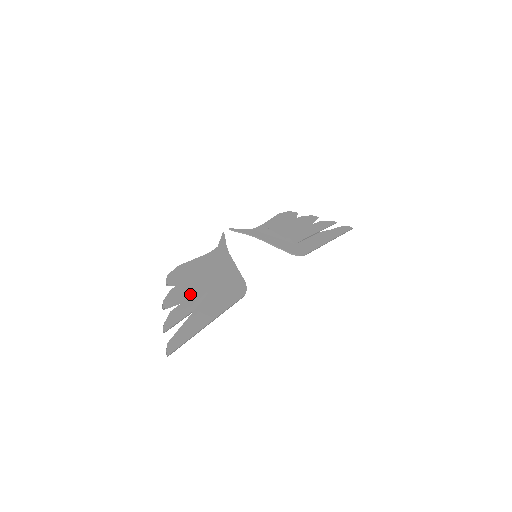
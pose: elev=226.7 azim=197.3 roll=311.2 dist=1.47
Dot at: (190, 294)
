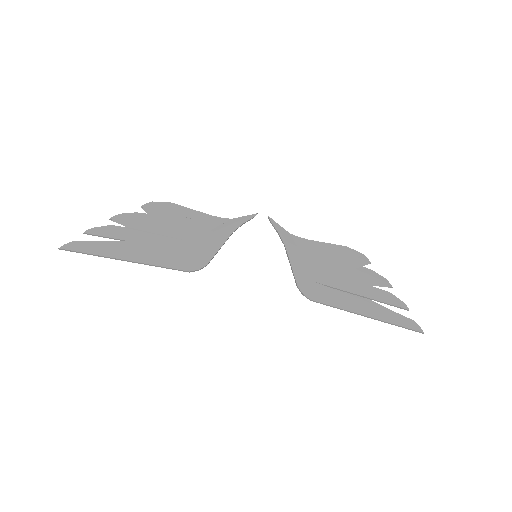
Dot at: (146, 228)
